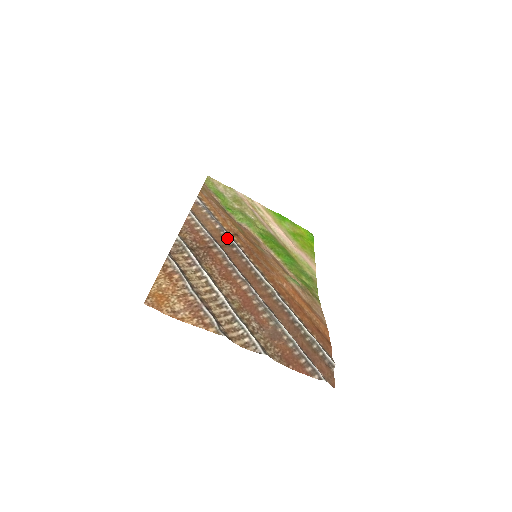
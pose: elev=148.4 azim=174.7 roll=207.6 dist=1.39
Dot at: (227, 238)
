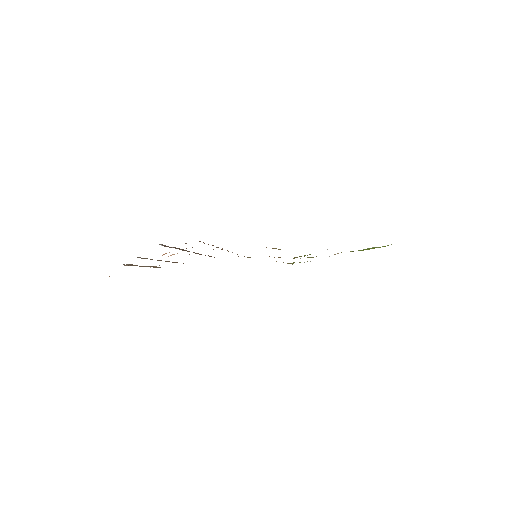
Dot at: occluded
